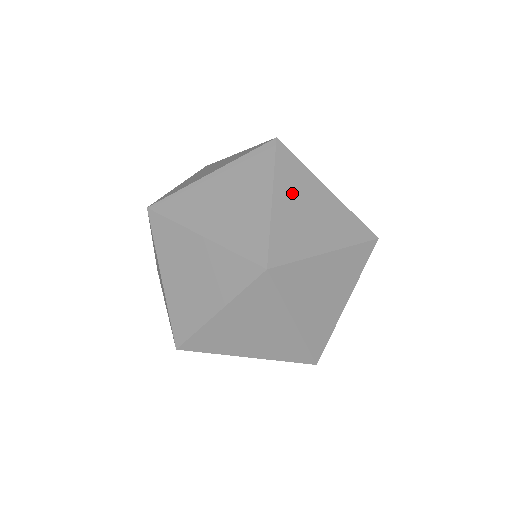
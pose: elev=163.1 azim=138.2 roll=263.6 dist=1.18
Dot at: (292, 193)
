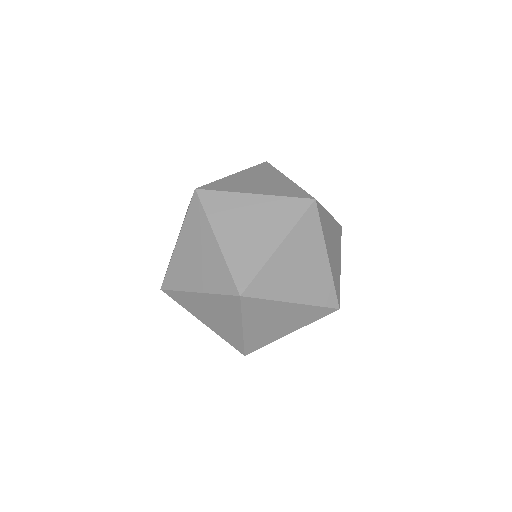
Dot at: occluded
